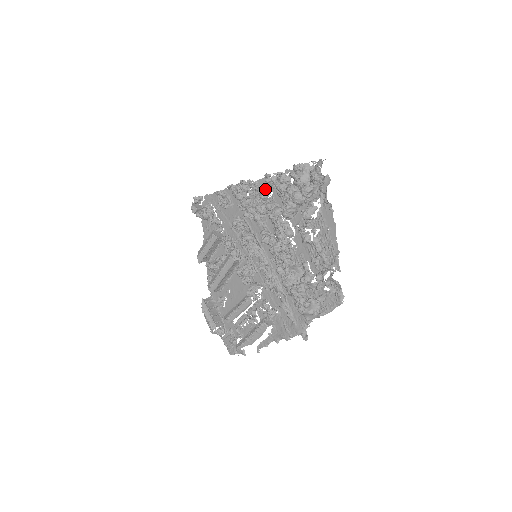
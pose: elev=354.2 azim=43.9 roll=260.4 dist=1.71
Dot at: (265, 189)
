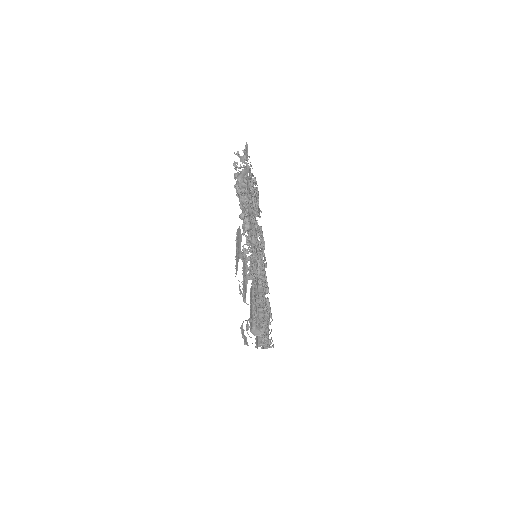
Dot at: occluded
